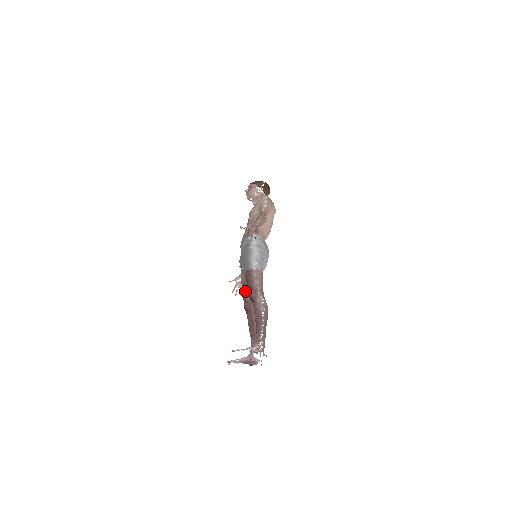
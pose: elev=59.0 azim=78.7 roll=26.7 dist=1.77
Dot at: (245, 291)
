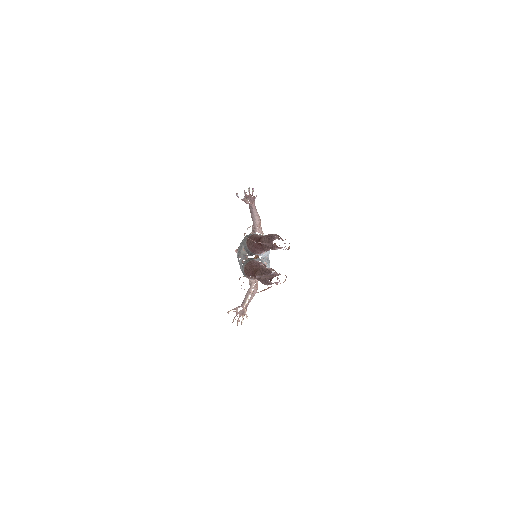
Dot at: (249, 265)
